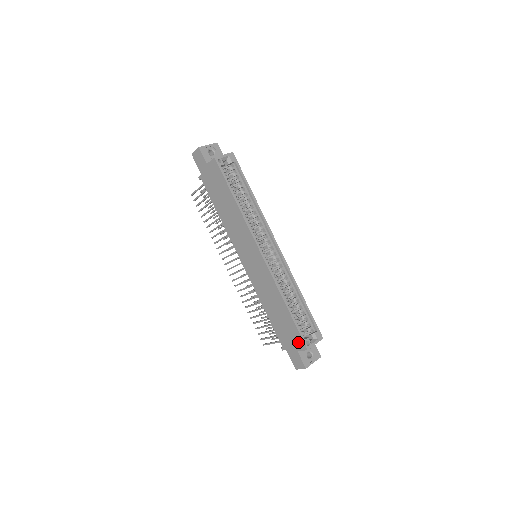
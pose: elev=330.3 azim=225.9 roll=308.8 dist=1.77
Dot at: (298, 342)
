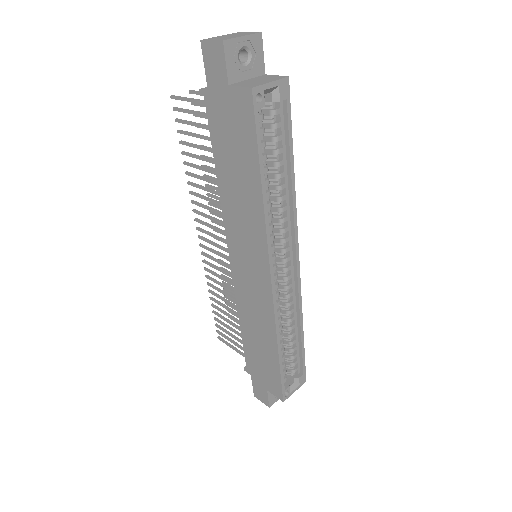
Dot at: (274, 387)
